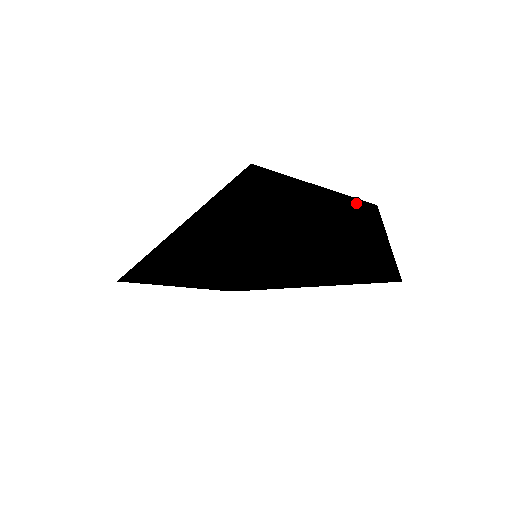
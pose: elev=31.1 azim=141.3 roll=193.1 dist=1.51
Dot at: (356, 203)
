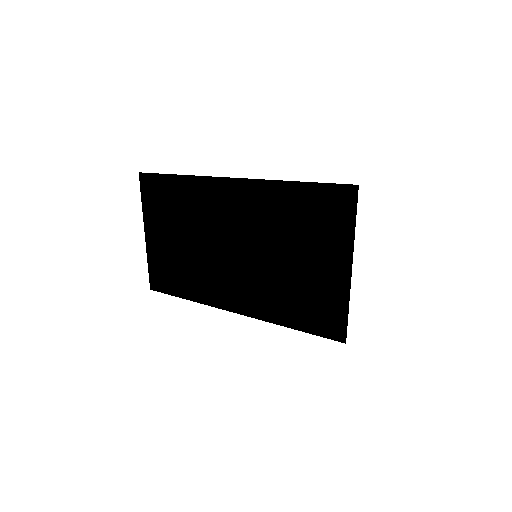
Dot at: occluded
